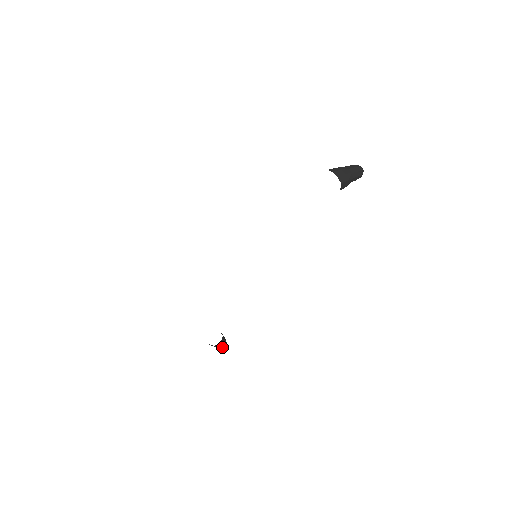
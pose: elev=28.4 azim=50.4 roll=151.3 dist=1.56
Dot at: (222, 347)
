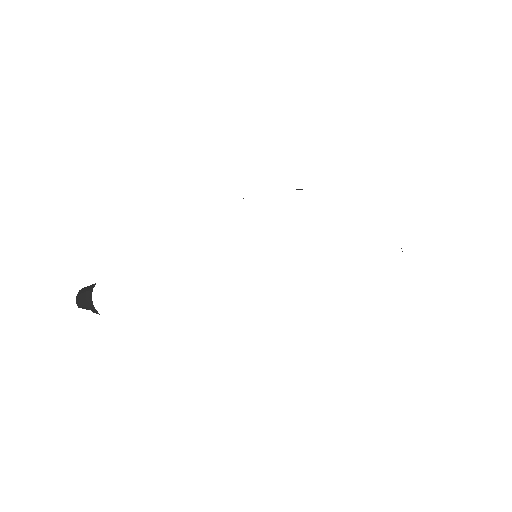
Dot at: occluded
